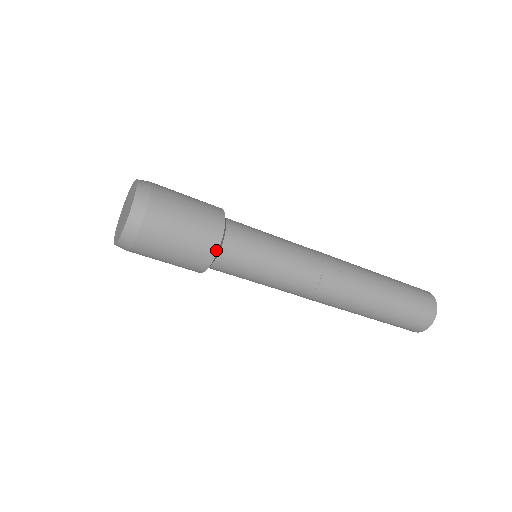
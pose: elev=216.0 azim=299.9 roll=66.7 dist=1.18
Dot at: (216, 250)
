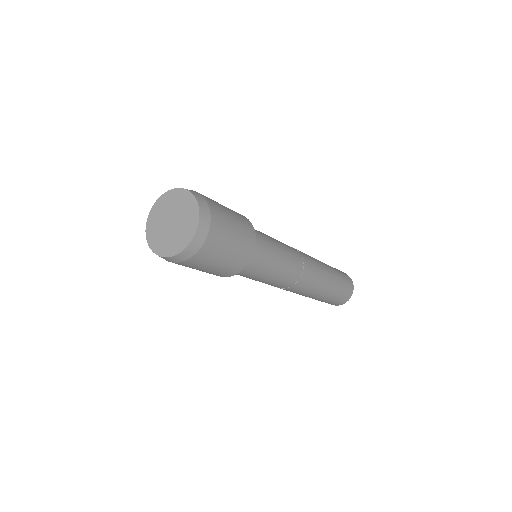
Dot at: (239, 272)
